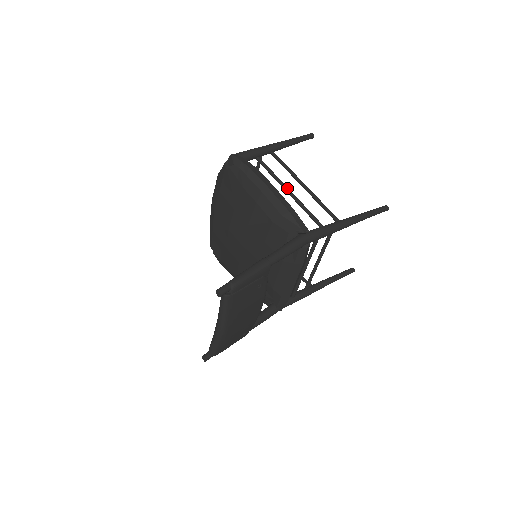
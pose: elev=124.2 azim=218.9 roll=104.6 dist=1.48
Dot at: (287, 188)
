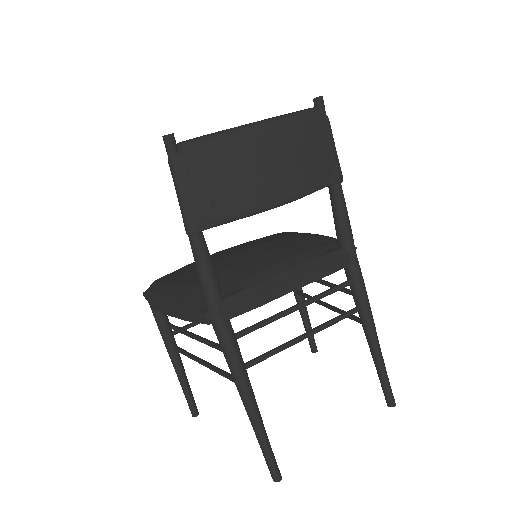
Dot at: occluded
